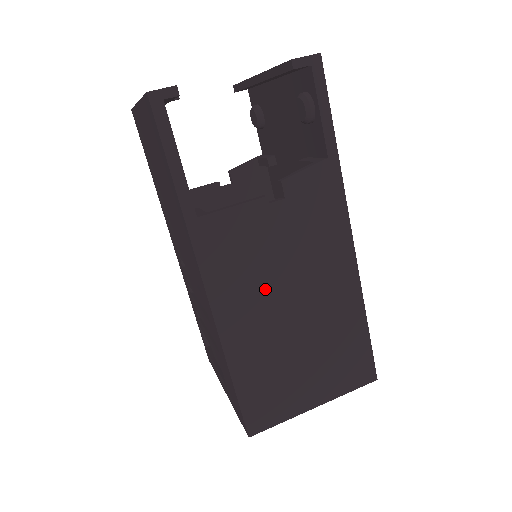
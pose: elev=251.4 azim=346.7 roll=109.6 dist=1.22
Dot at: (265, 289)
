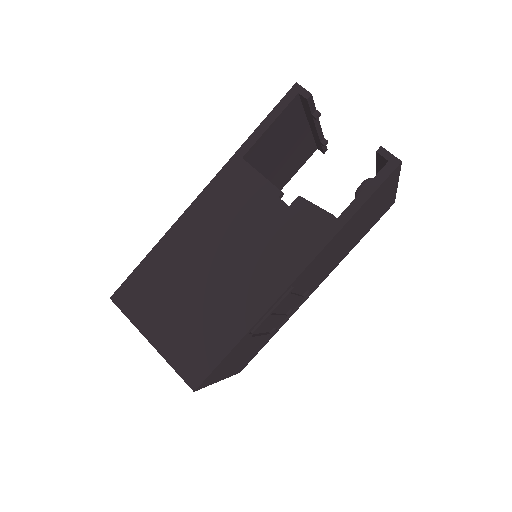
Dot at: (220, 236)
